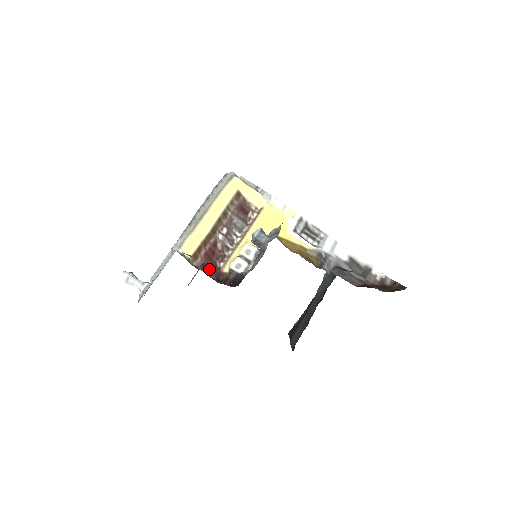
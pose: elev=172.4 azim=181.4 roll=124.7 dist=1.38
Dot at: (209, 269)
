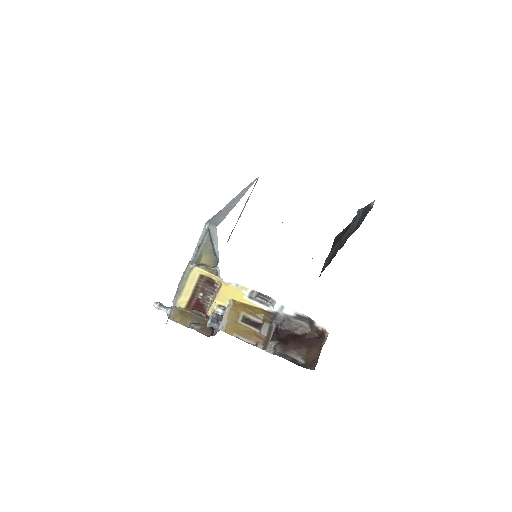
Dot at: (200, 311)
